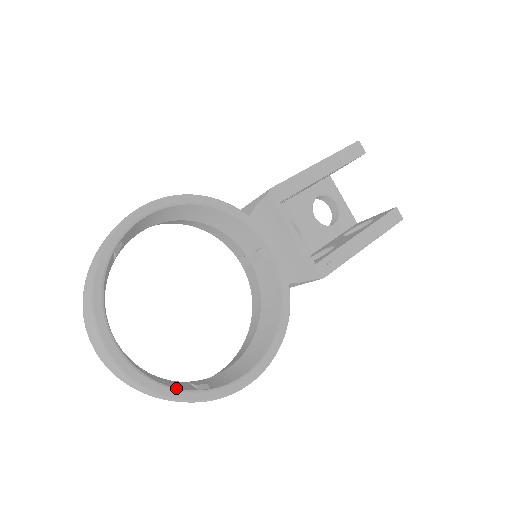
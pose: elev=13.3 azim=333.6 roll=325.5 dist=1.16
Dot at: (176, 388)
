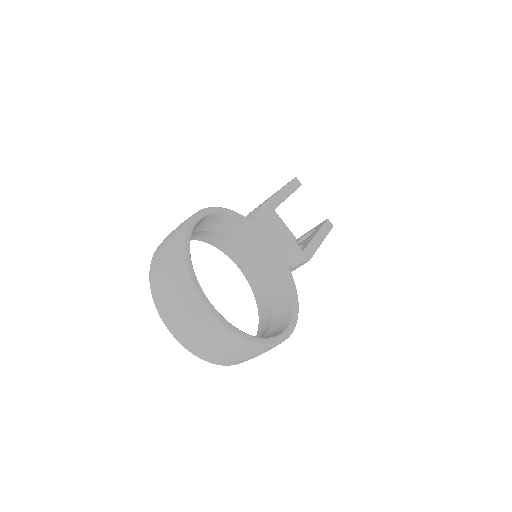
Dot at: (255, 336)
